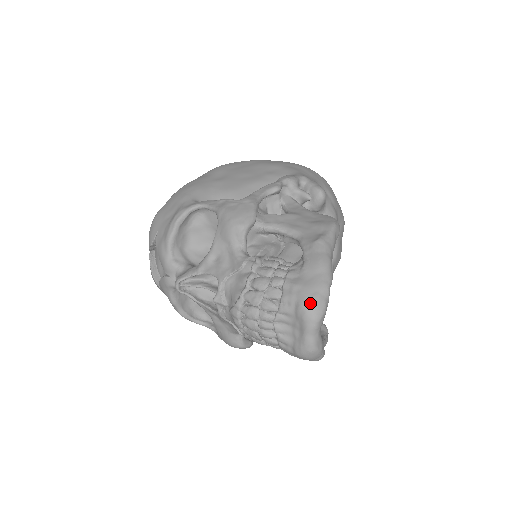
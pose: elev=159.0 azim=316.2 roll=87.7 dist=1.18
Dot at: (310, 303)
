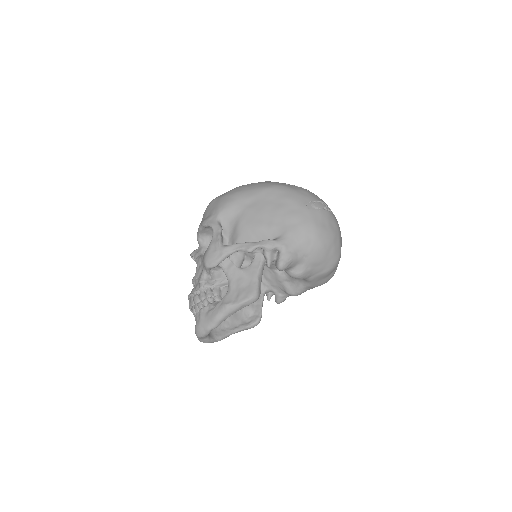
Dot at: (197, 329)
